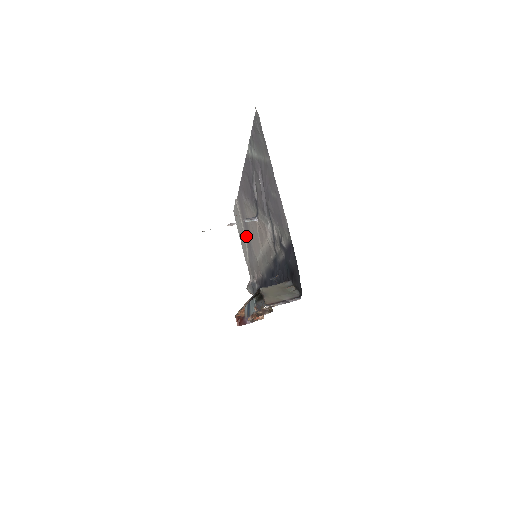
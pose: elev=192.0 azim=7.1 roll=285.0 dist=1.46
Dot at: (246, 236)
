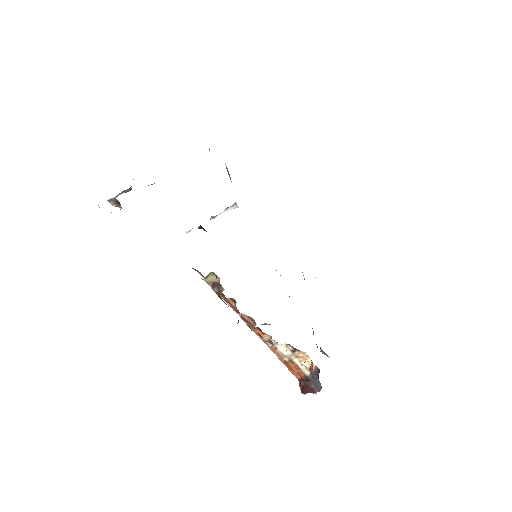
Dot at: occluded
